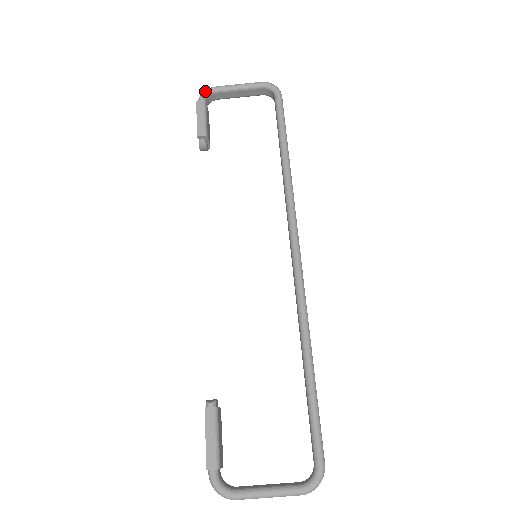
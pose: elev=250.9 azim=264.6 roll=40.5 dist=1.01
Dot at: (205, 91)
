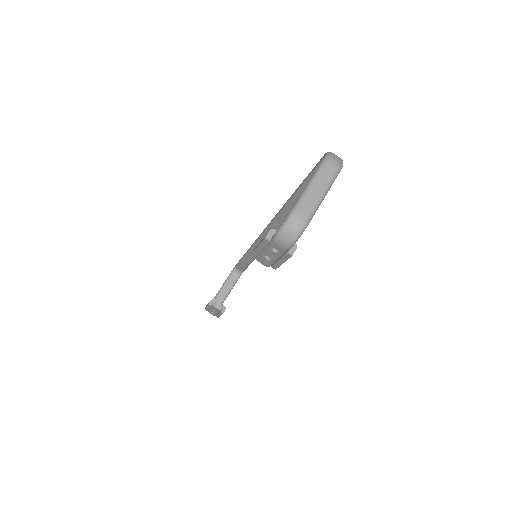
Dot at: occluded
